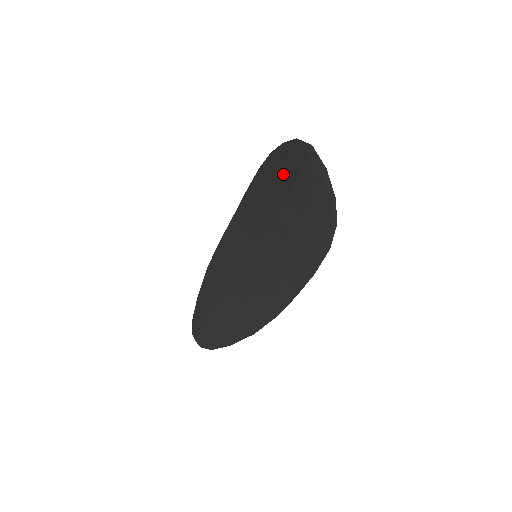
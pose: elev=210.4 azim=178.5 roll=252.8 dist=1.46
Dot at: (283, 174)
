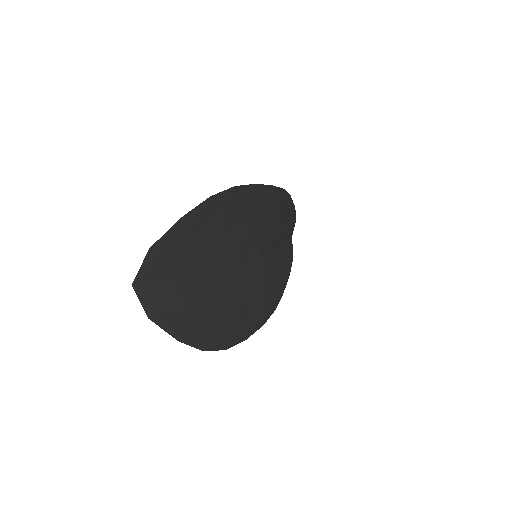
Dot at: (192, 246)
